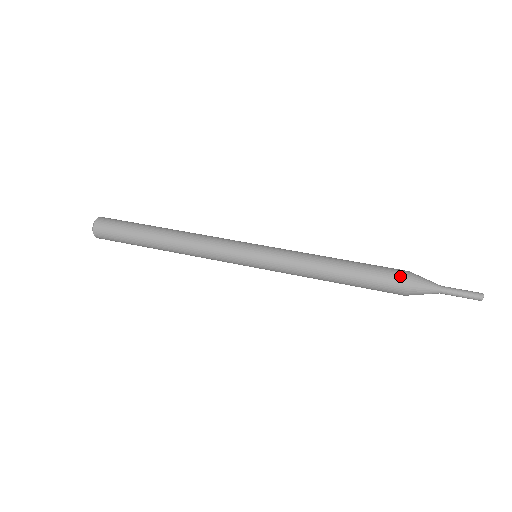
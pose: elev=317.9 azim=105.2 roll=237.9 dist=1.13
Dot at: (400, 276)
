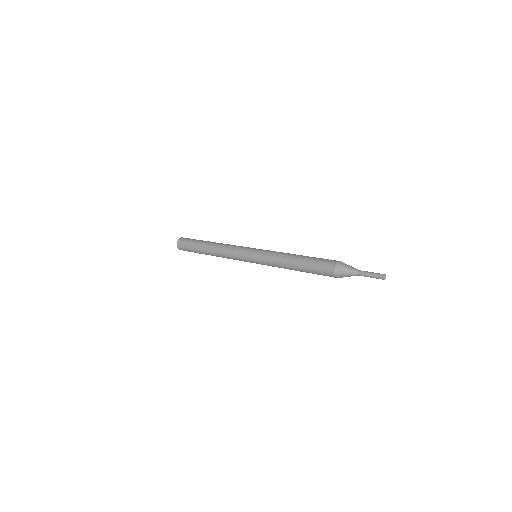
Dot at: (331, 262)
